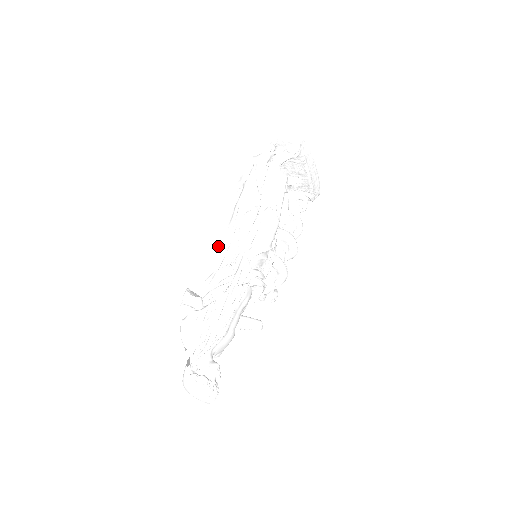
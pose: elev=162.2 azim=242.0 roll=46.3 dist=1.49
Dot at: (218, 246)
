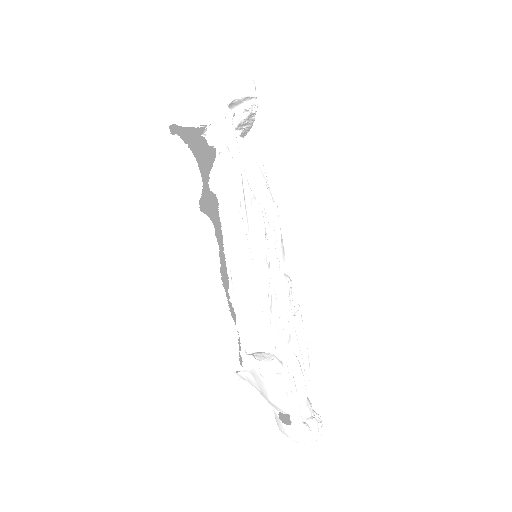
Dot at: (241, 282)
